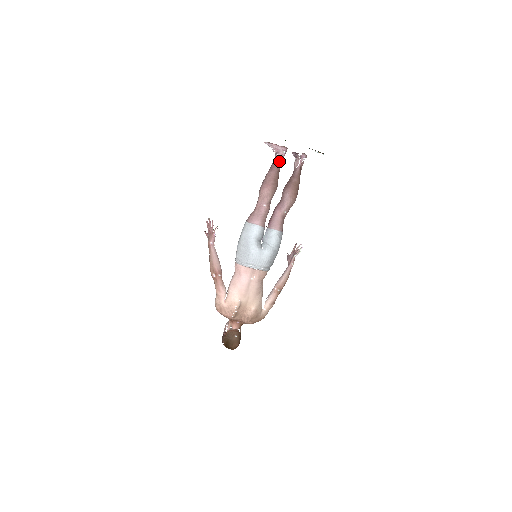
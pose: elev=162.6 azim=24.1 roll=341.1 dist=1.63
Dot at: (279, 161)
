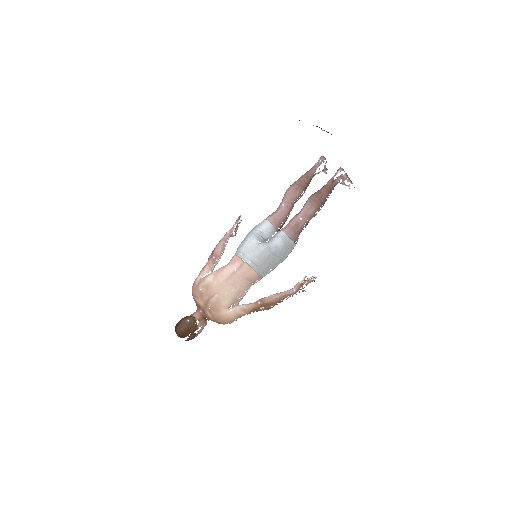
Dot at: (313, 168)
